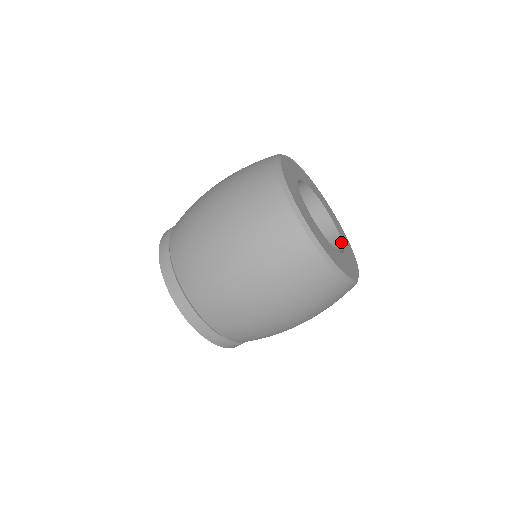
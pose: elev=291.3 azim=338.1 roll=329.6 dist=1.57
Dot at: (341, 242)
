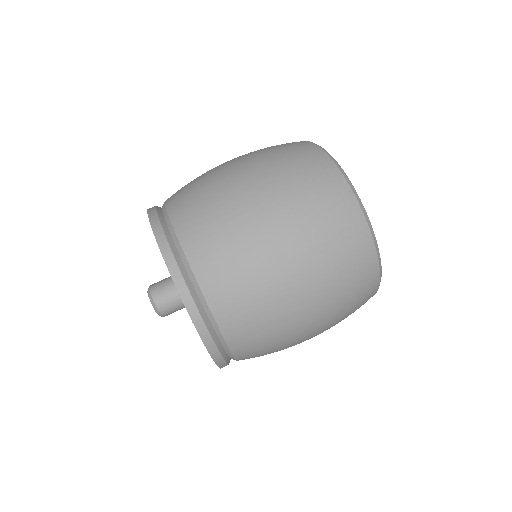
Dot at: occluded
